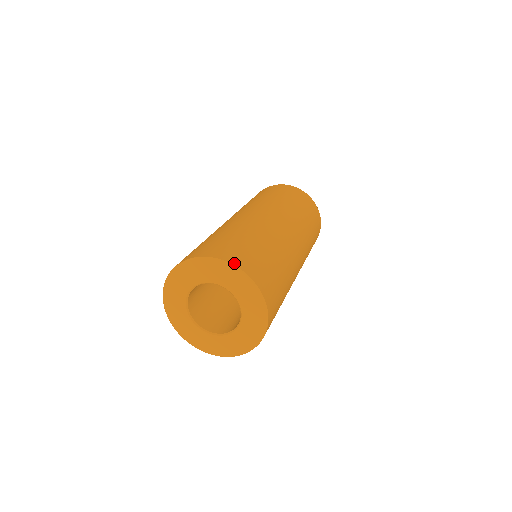
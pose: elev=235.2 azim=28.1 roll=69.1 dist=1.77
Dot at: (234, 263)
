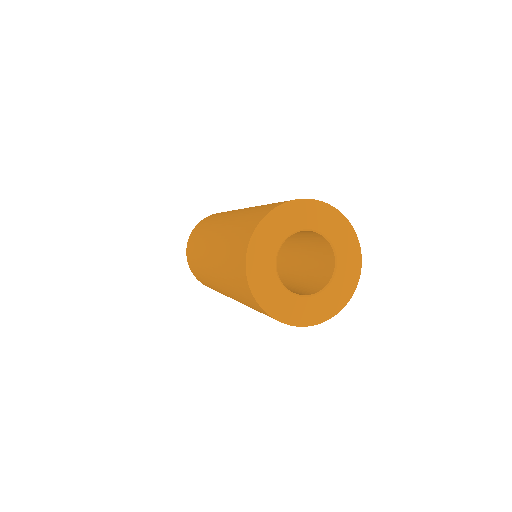
Dot at: (348, 222)
